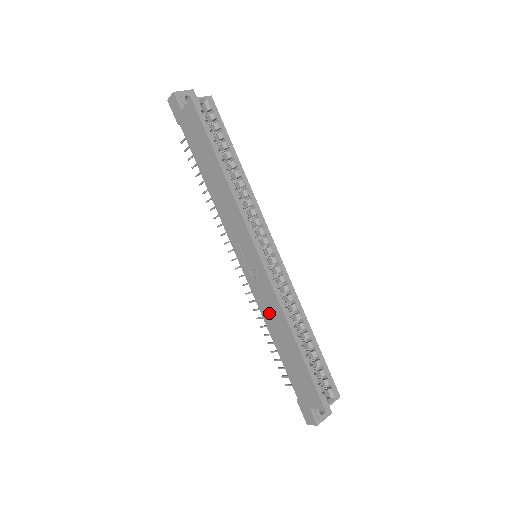
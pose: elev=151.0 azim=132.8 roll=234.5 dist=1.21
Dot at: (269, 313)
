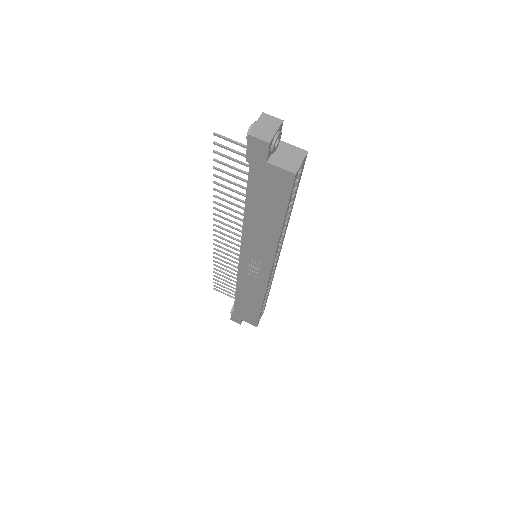
Dot at: (247, 289)
